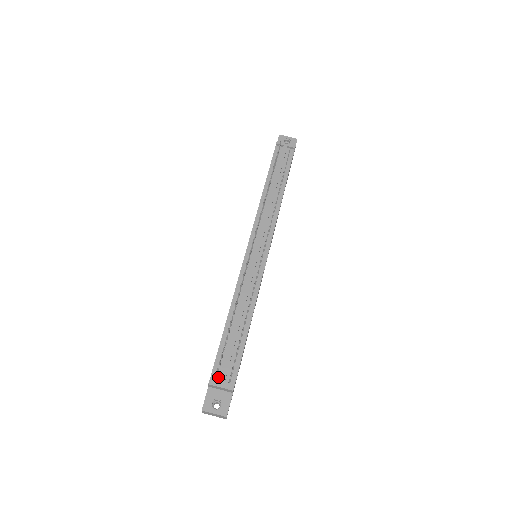
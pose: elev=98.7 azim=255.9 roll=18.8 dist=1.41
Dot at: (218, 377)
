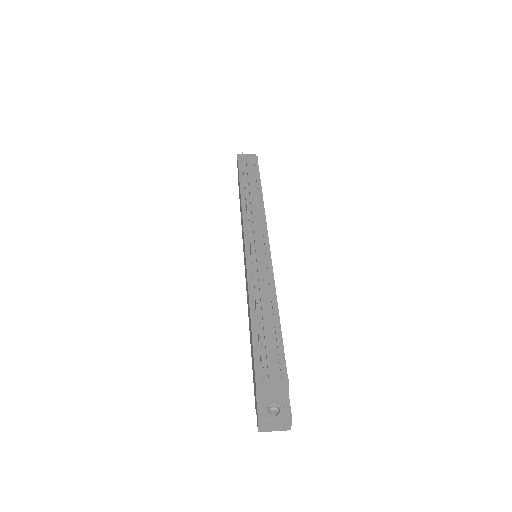
Dot at: (264, 376)
